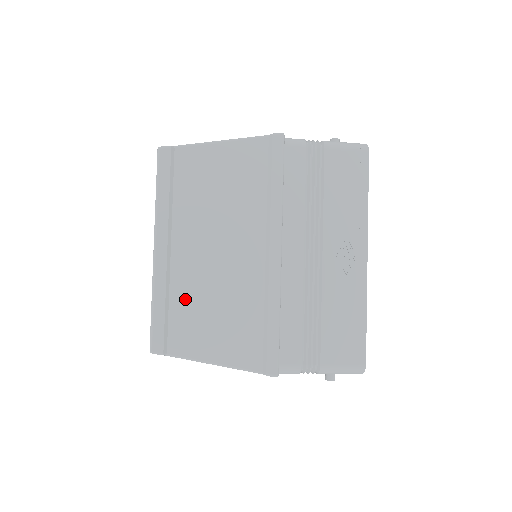
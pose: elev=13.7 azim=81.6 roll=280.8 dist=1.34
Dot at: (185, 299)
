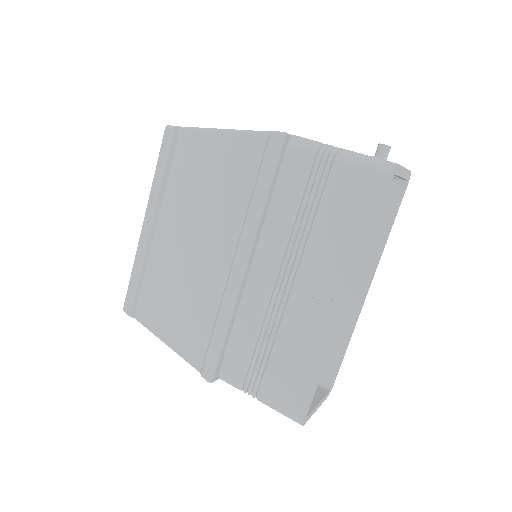
Dot at: (157, 277)
